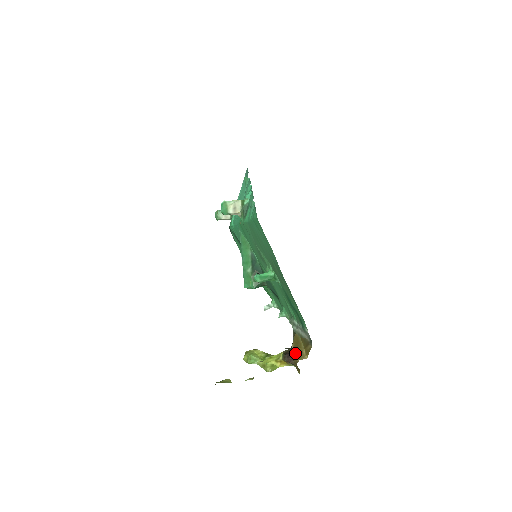
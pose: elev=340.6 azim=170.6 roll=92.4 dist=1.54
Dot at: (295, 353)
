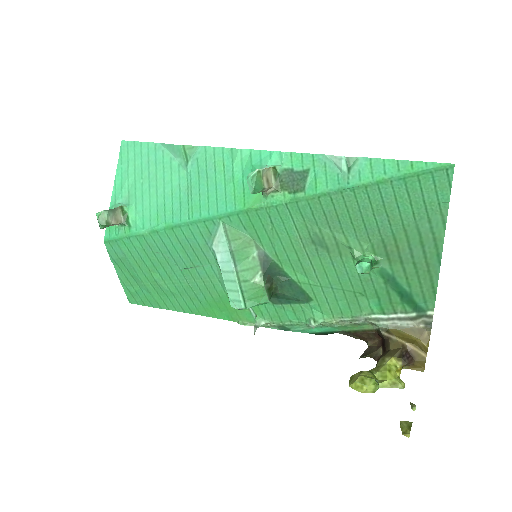
Dot at: (417, 349)
